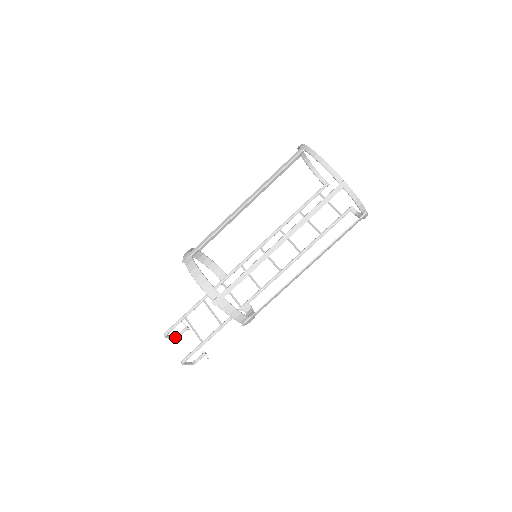
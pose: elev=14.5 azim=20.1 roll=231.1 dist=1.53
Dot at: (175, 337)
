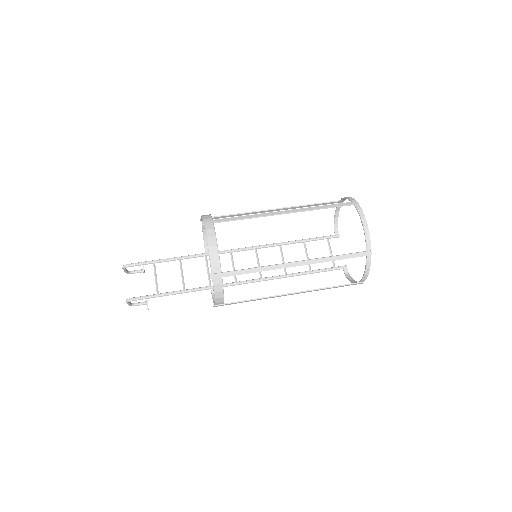
Dot at: (128, 272)
